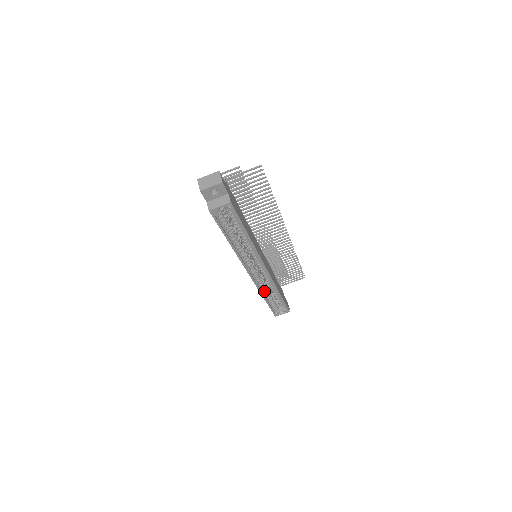
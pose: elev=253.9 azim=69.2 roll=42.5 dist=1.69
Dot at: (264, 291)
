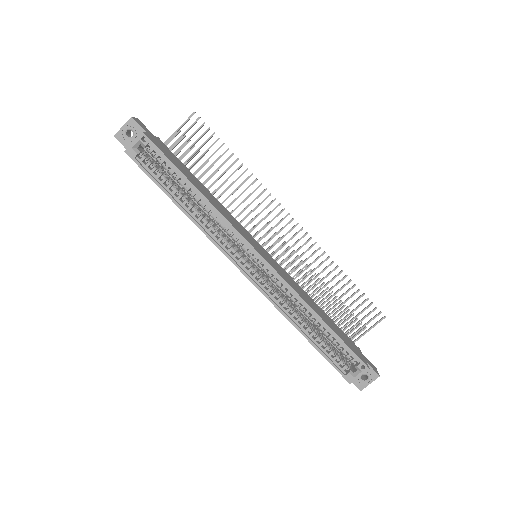
Dot at: (292, 315)
